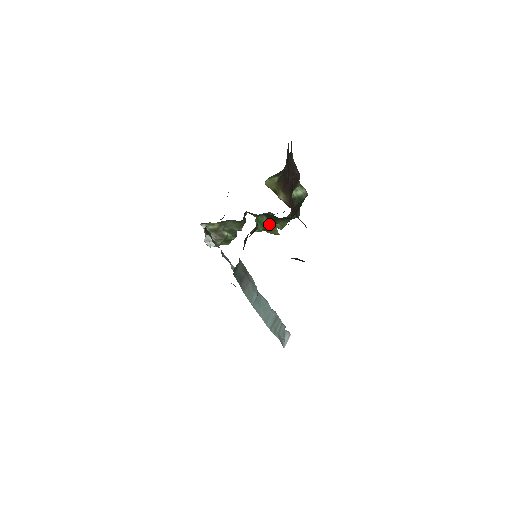
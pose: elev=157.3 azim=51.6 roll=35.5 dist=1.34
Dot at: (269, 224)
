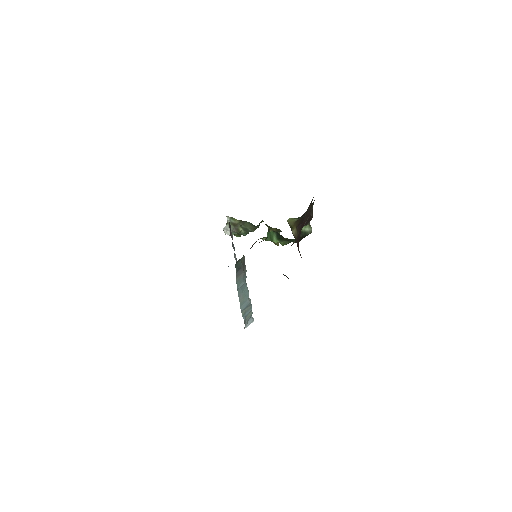
Dot at: (276, 239)
